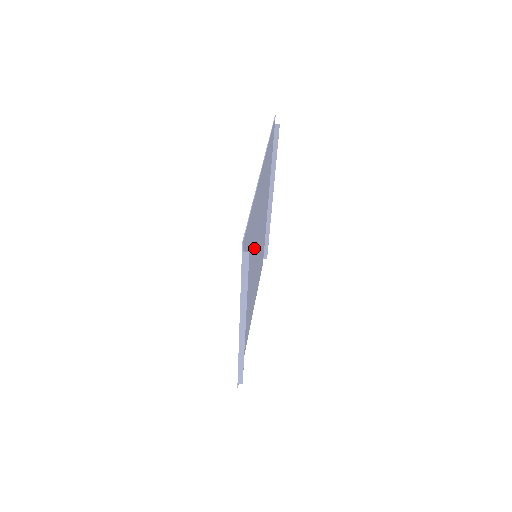
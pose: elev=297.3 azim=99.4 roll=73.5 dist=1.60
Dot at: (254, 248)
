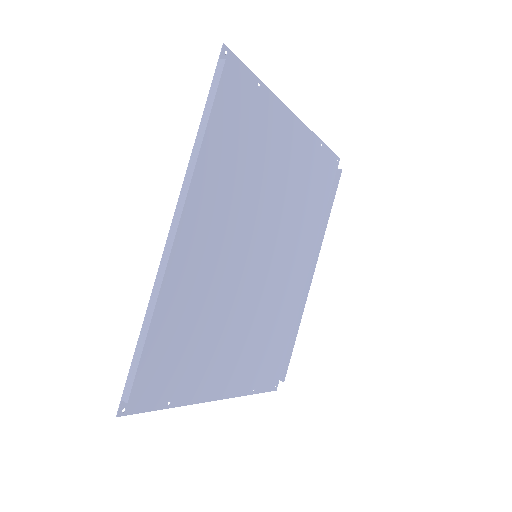
Dot at: (253, 210)
